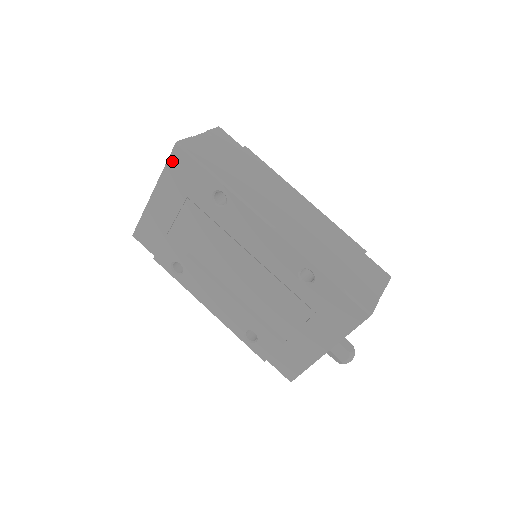
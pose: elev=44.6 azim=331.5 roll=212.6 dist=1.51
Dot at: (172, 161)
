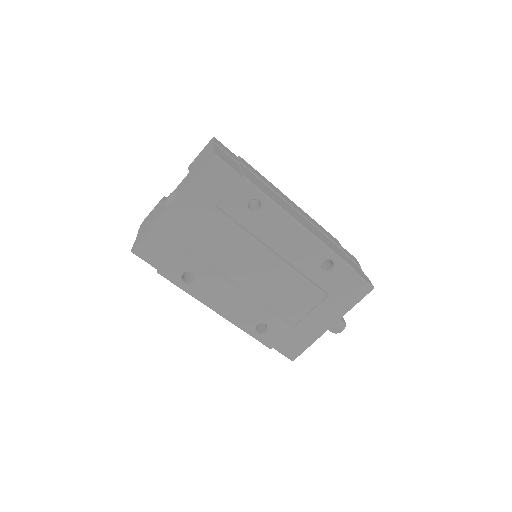
Dot at: (205, 172)
